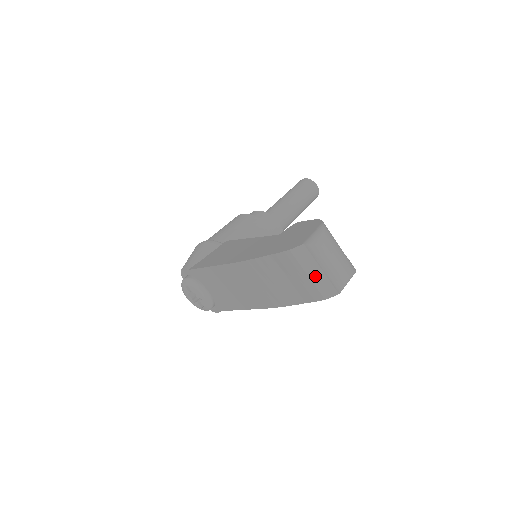
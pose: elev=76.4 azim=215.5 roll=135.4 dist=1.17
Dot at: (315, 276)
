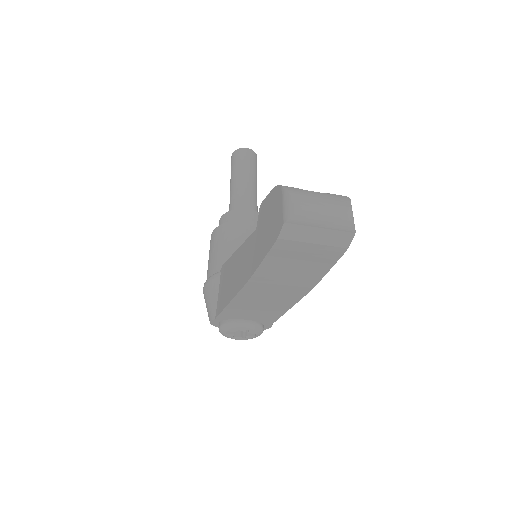
Dot at: (320, 238)
